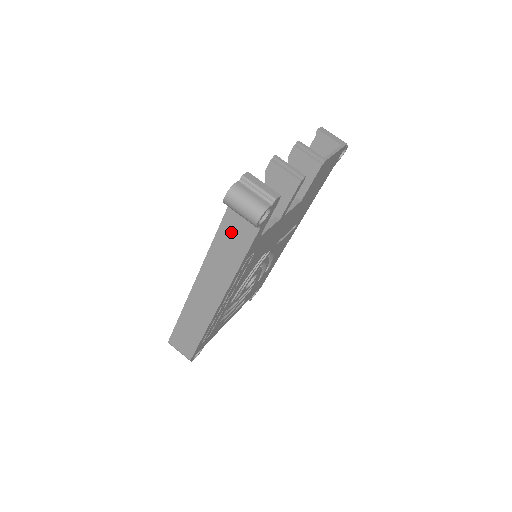
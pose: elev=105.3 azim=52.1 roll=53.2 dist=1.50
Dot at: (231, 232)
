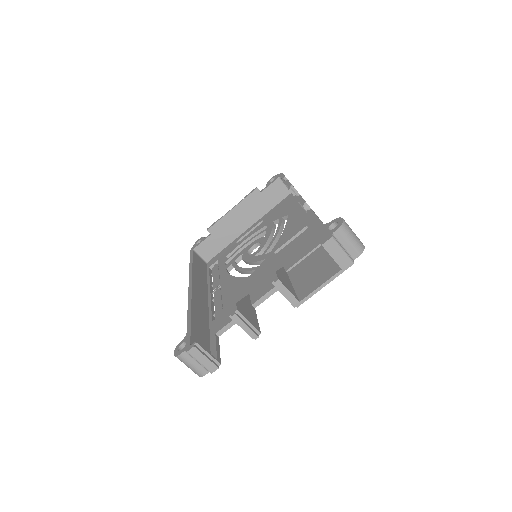
Dot at: occluded
